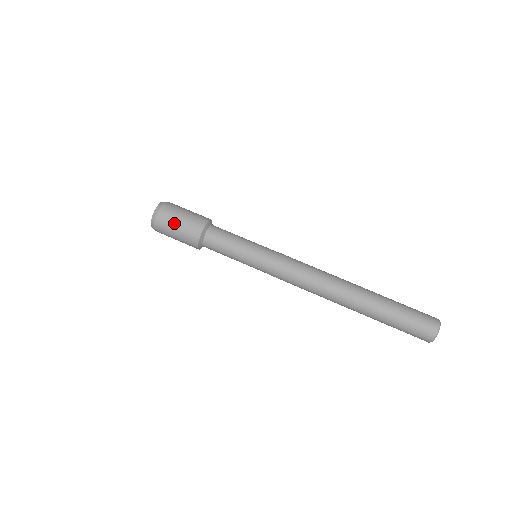
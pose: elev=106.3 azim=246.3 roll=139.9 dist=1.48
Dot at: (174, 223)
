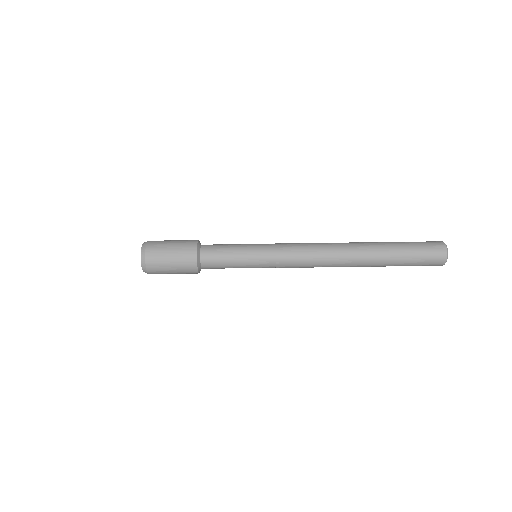
Dot at: (166, 251)
